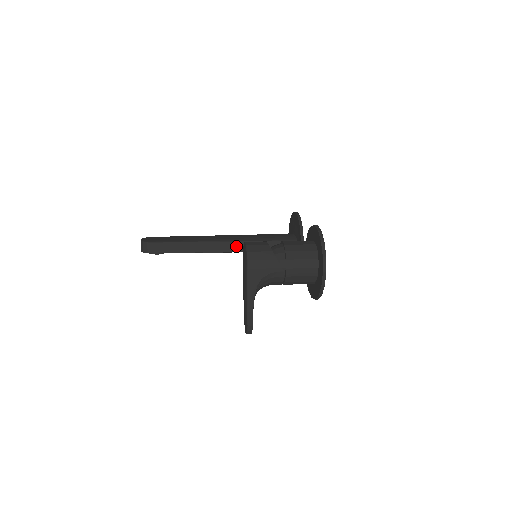
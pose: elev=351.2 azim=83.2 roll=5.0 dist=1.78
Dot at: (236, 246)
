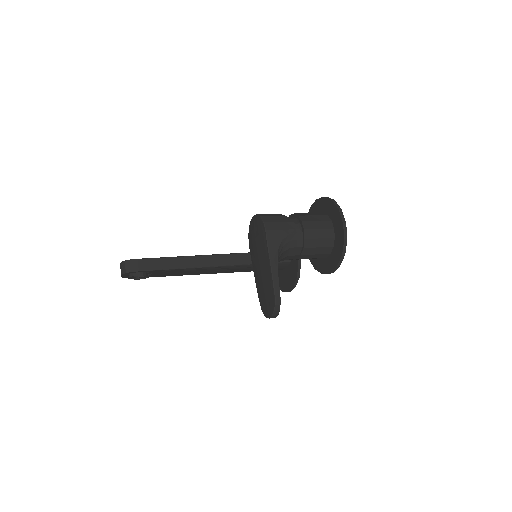
Dot at: (229, 259)
